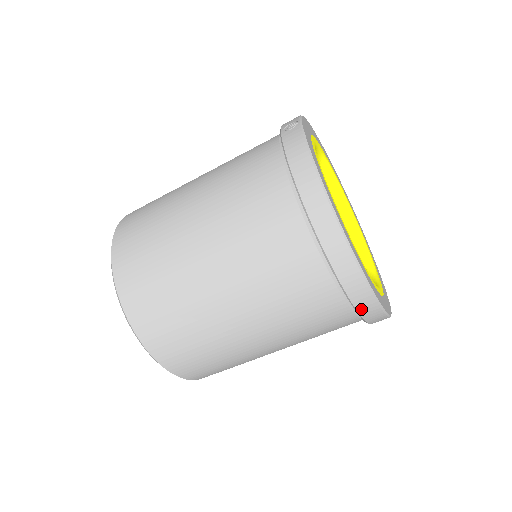
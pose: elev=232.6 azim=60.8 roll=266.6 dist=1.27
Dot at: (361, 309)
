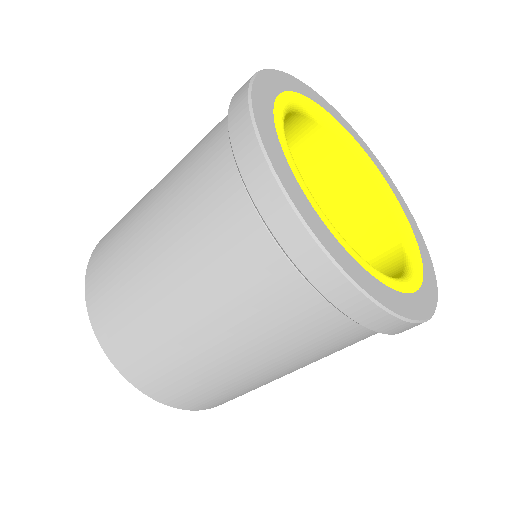
Dot at: (276, 228)
